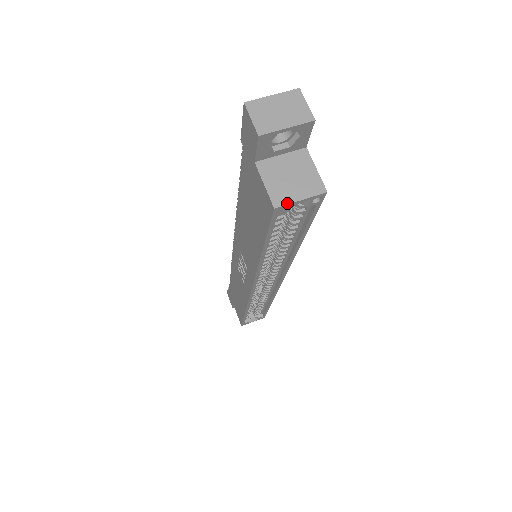
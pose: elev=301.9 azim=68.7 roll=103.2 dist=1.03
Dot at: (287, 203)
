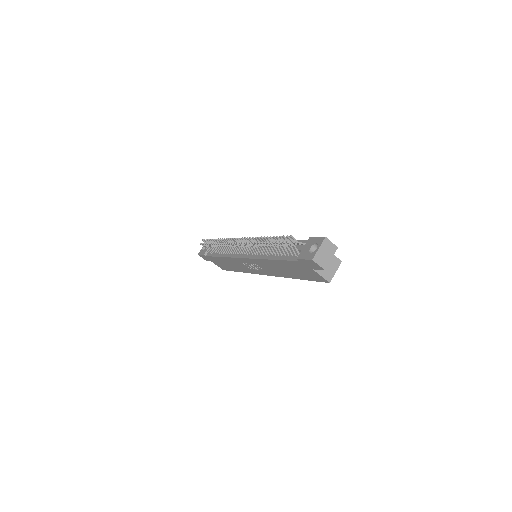
Dot at: (332, 277)
